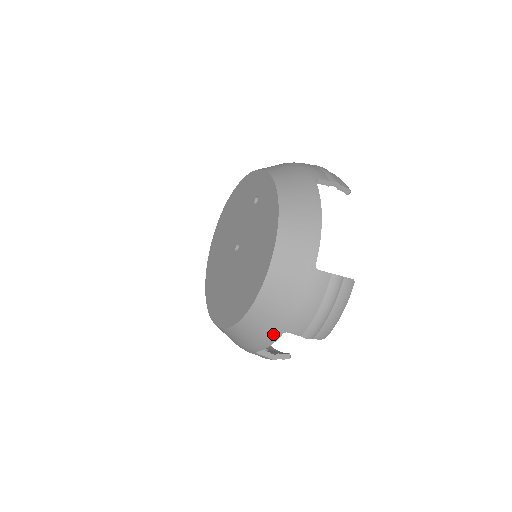
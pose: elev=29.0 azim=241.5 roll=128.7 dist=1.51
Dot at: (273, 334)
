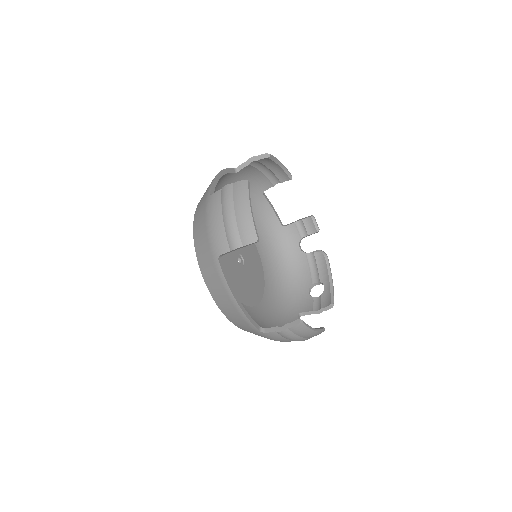
Dot at: occluded
